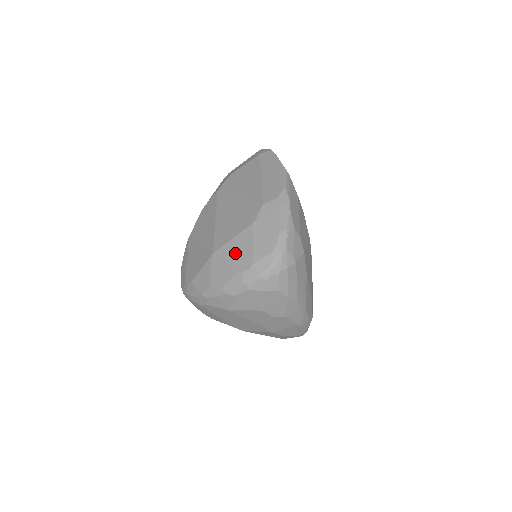
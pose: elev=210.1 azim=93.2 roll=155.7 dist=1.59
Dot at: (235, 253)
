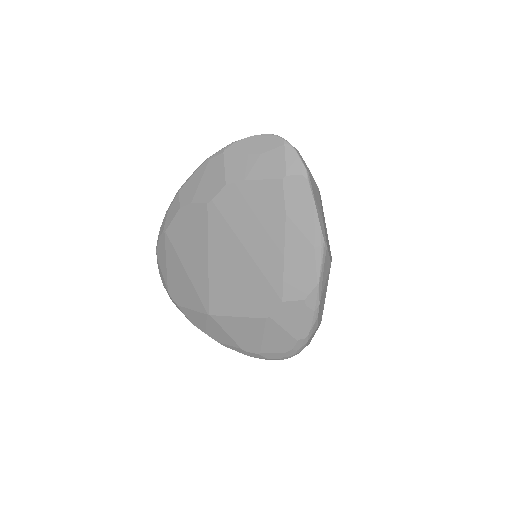
Dot at: (239, 332)
